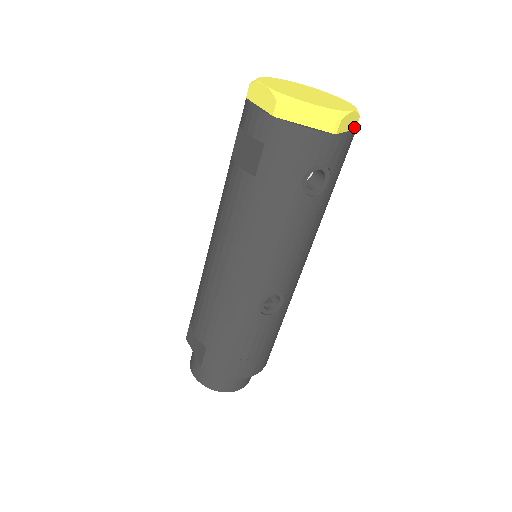
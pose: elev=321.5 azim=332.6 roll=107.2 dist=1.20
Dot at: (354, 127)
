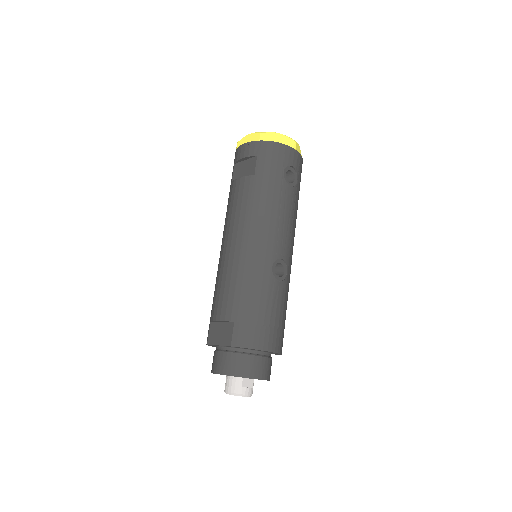
Dot at: occluded
